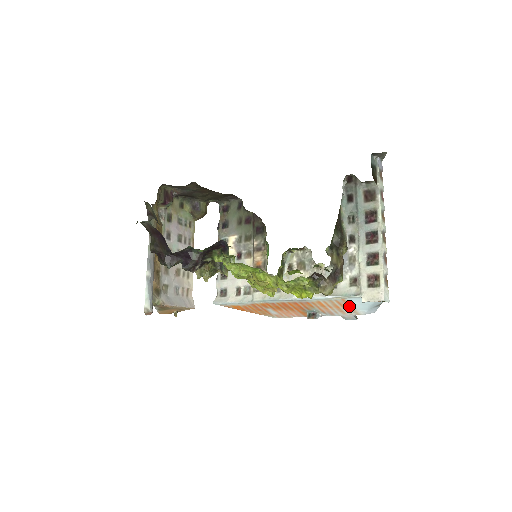
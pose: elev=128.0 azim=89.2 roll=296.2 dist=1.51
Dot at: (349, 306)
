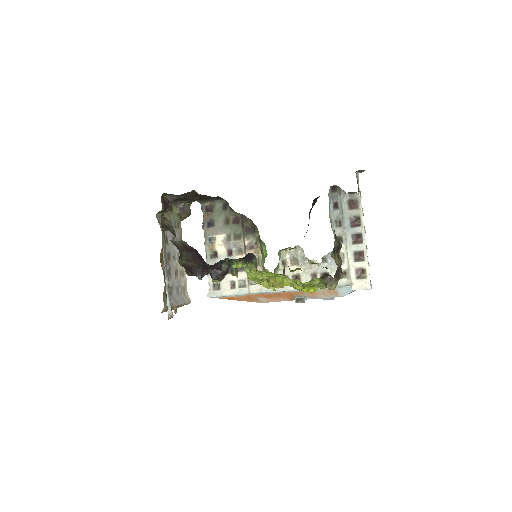
Dot at: (335, 292)
